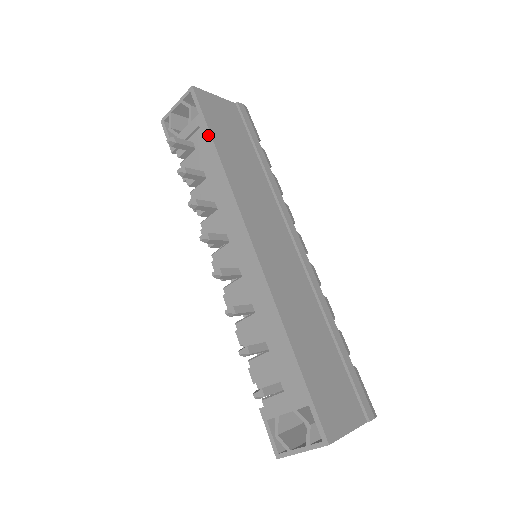
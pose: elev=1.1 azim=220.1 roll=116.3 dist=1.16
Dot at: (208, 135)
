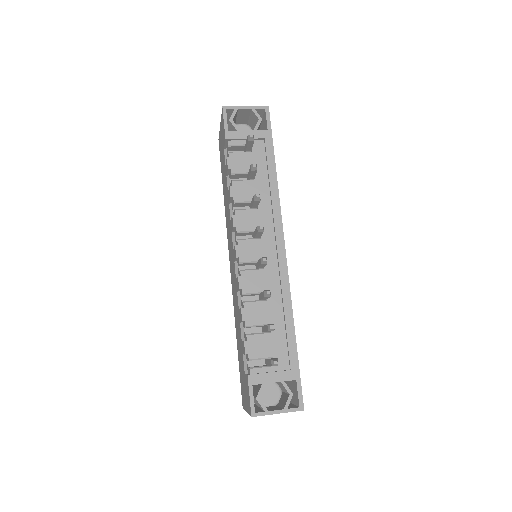
Dot at: (272, 151)
